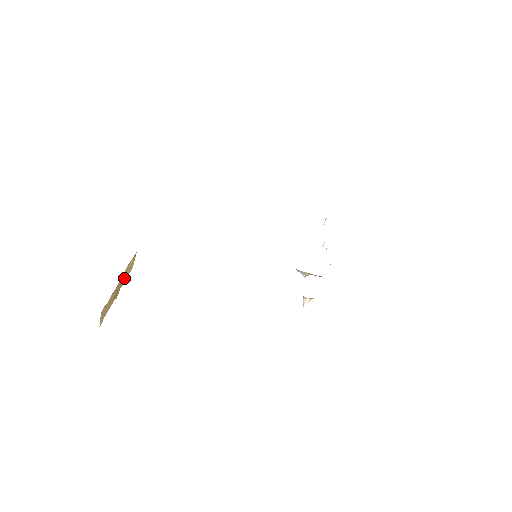
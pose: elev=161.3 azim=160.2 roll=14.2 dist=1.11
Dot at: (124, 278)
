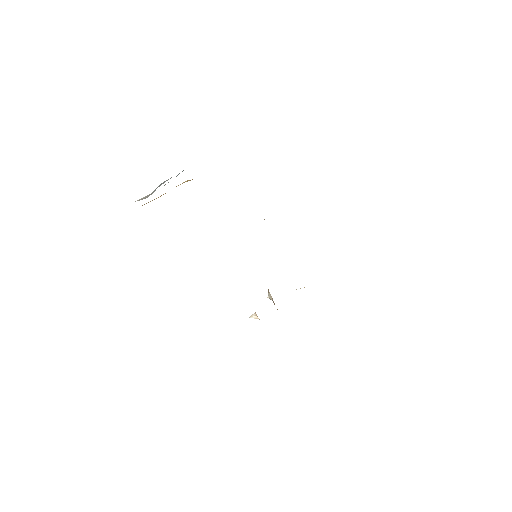
Dot at: occluded
